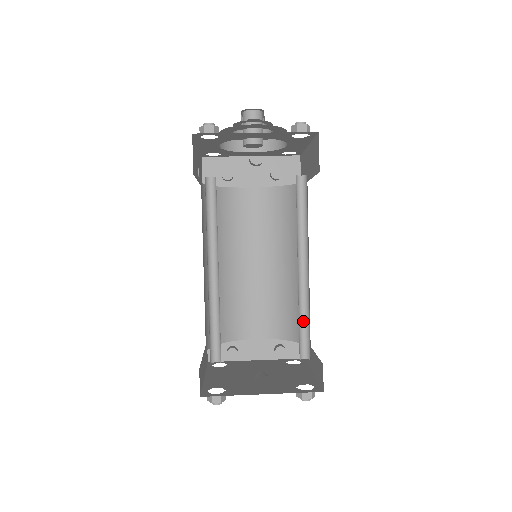
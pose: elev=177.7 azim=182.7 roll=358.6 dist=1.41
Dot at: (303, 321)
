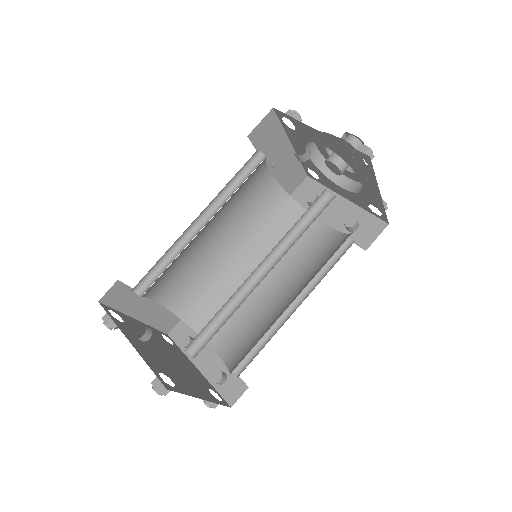
Dot at: (222, 321)
